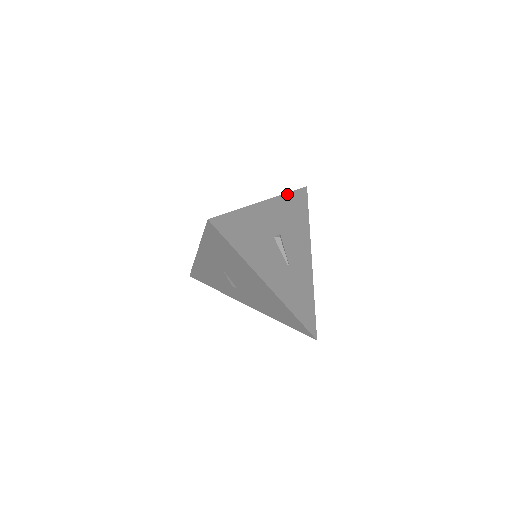
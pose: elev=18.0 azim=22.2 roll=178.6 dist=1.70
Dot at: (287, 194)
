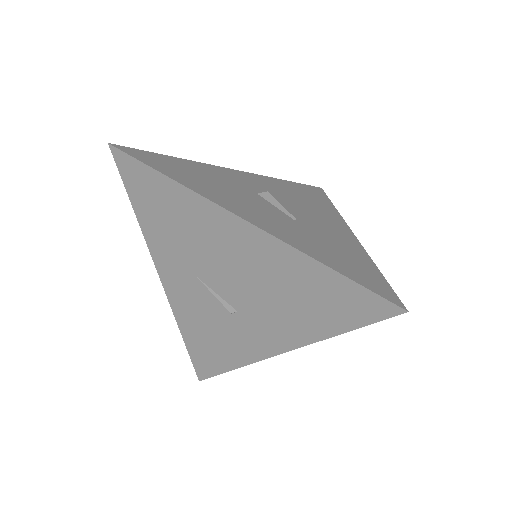
Dot at: (282, 180)
